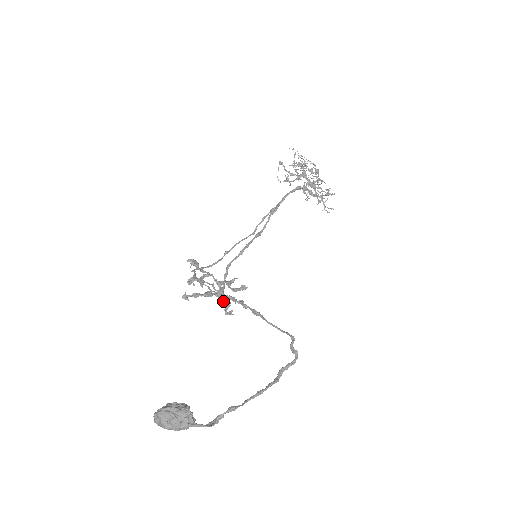
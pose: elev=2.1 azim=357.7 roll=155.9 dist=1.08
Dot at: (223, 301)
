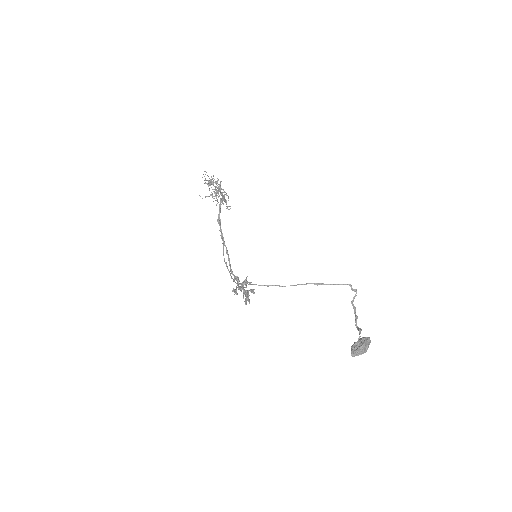
Dot at: (245, 296)
